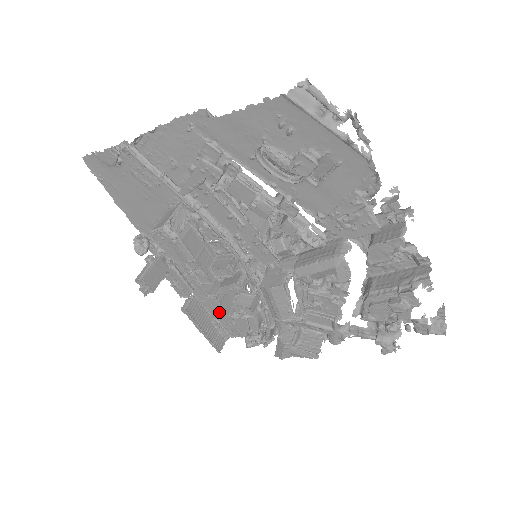
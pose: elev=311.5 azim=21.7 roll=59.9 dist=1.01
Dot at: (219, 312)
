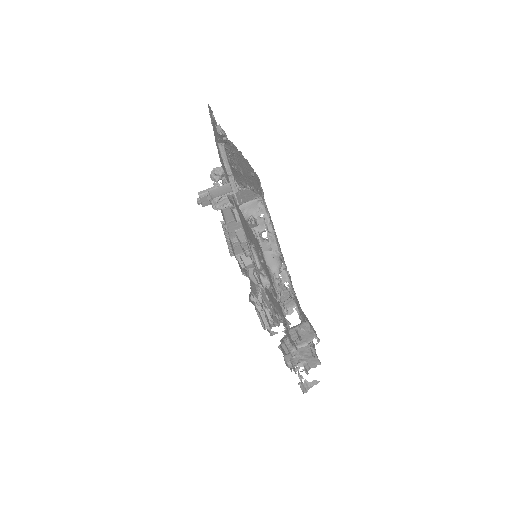
Dot at: (232, 249)
